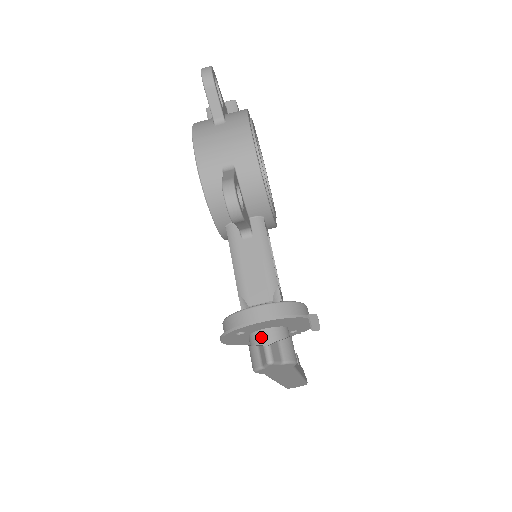
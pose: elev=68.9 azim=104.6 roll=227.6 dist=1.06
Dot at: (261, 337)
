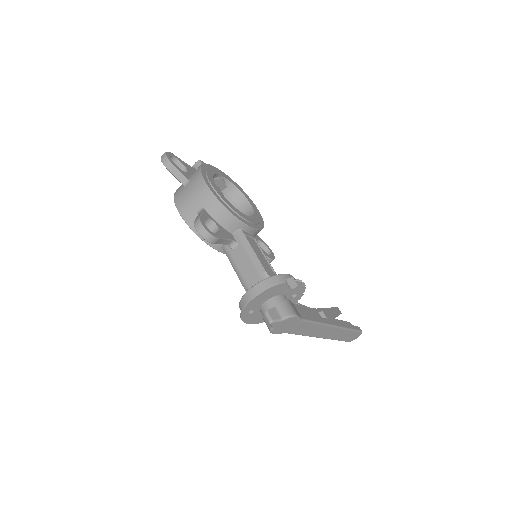
Dot at: (264, 309)
